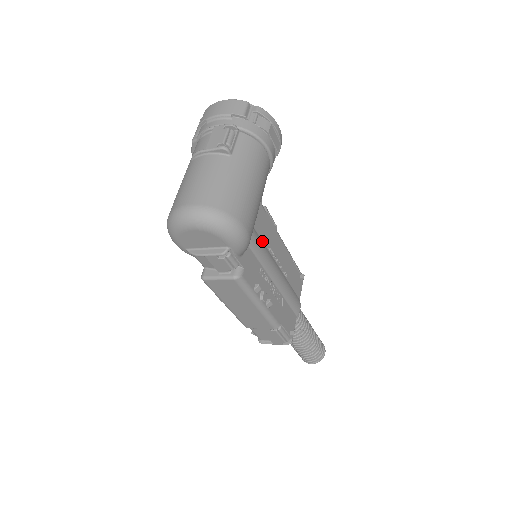
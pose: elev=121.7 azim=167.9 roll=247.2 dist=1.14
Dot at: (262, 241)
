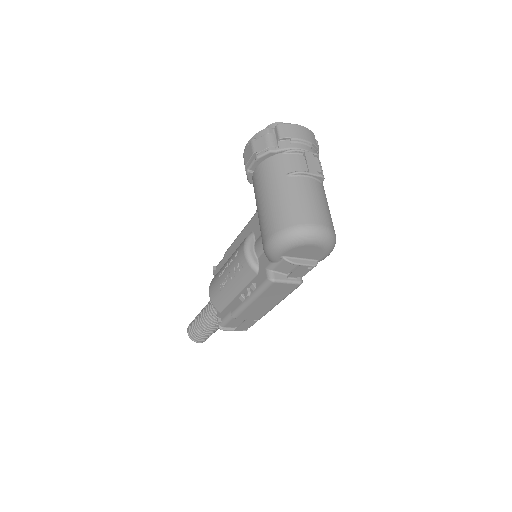
Dot at: occluded
